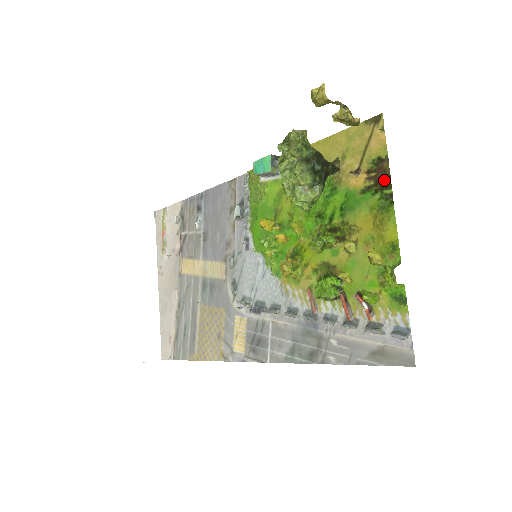
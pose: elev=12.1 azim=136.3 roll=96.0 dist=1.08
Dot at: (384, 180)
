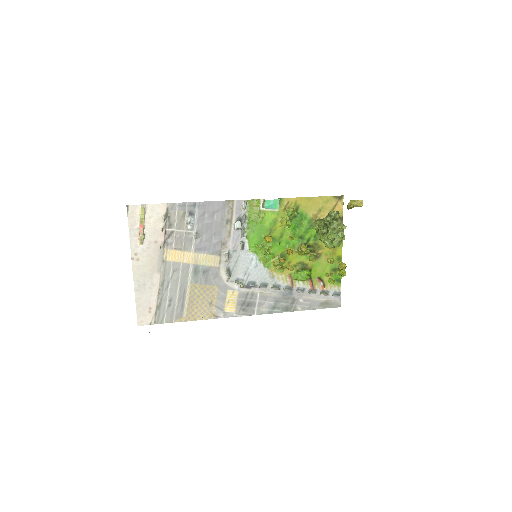
Dot at: occluded
